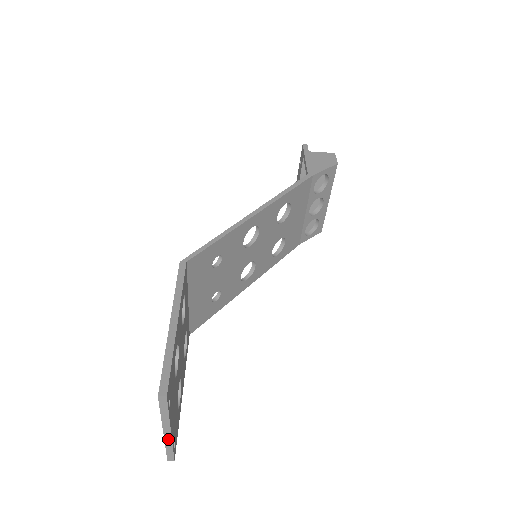
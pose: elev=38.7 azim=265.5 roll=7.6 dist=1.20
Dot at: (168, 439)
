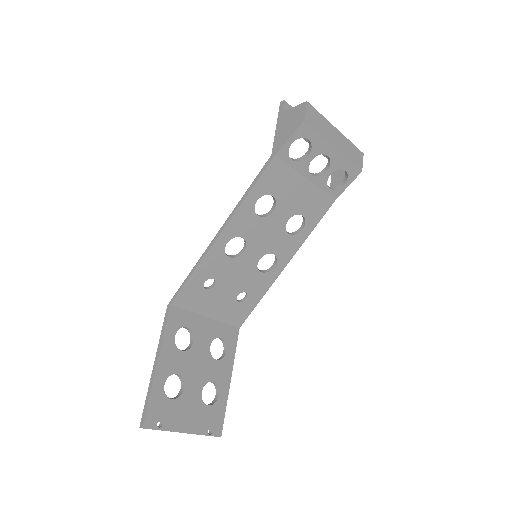
Dot at: occluded
